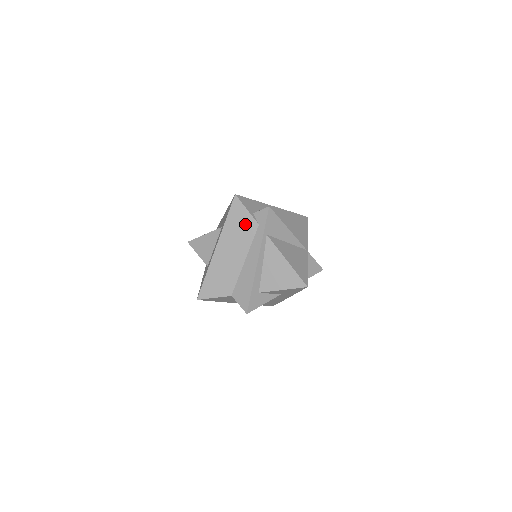
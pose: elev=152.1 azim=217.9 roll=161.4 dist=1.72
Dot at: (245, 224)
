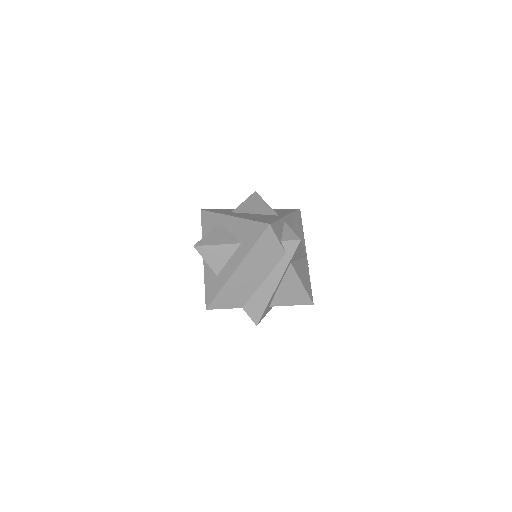
Dot at: (272, 251)
